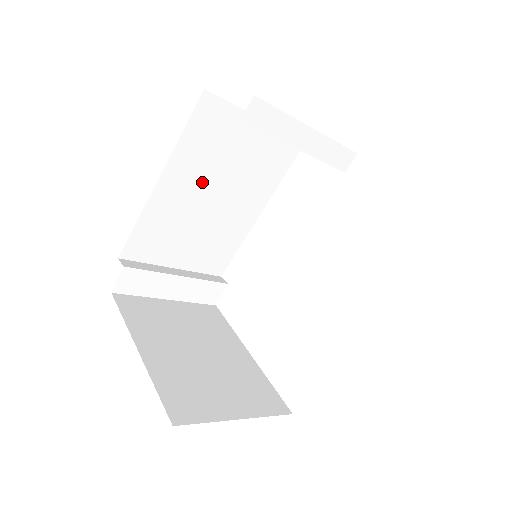
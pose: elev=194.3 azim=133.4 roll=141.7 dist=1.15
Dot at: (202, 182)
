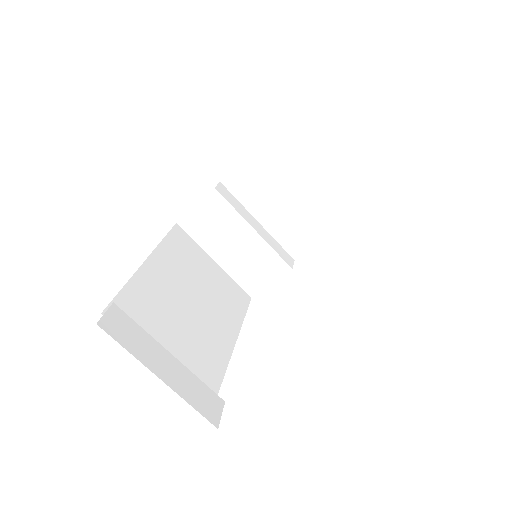
Dot at: (180, 283)
